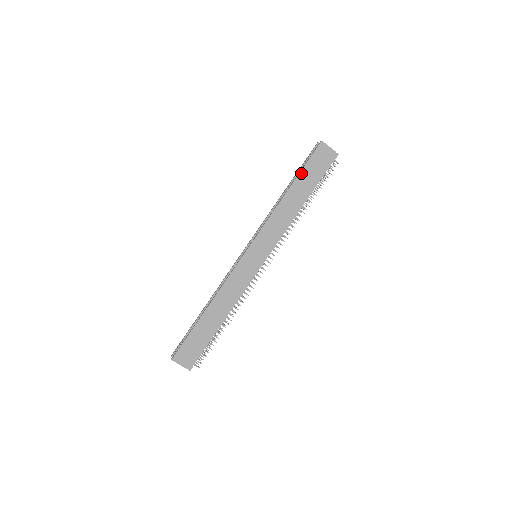
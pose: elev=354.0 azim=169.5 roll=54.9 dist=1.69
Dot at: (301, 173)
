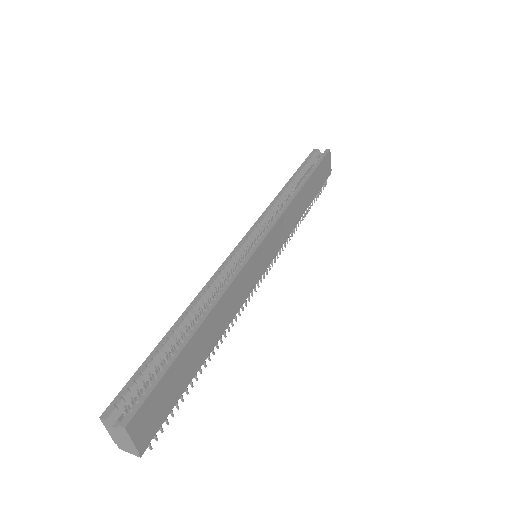
Dot at: (314, 172)
